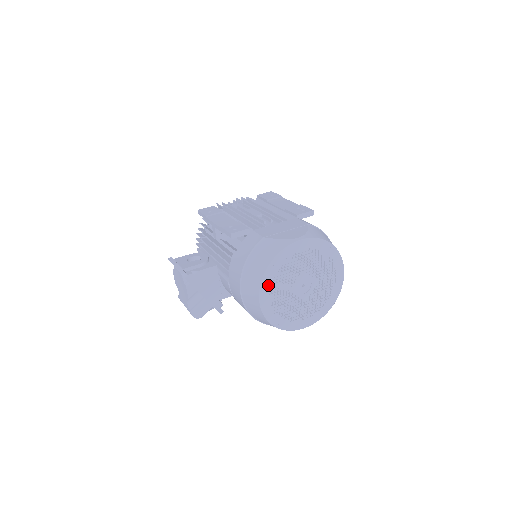
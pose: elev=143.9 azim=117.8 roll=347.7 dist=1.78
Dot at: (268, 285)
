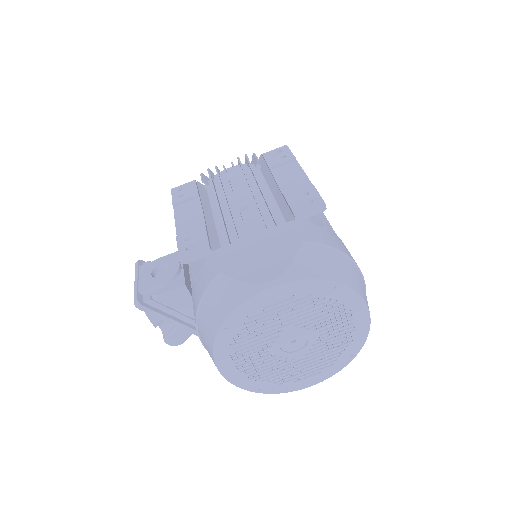
Dot at: (227, 350)
